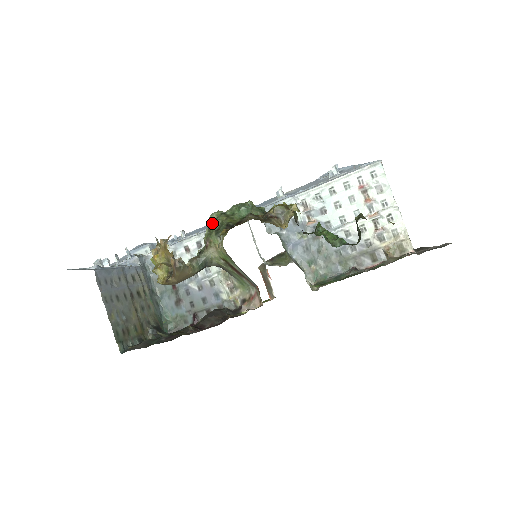
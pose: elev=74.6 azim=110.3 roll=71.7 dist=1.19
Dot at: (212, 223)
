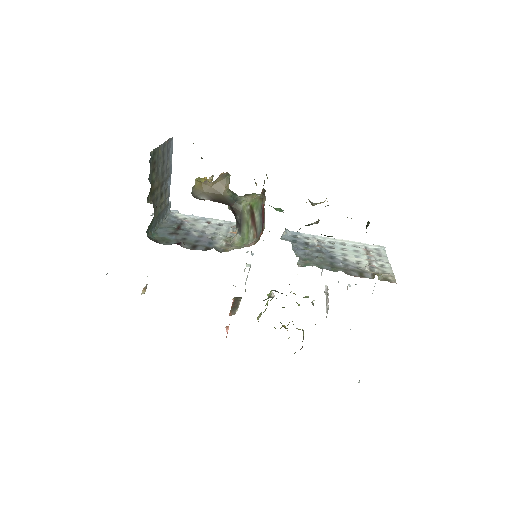
Dot at: occluded
